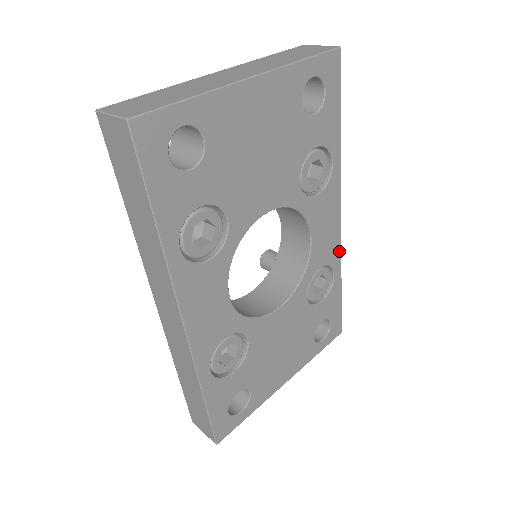
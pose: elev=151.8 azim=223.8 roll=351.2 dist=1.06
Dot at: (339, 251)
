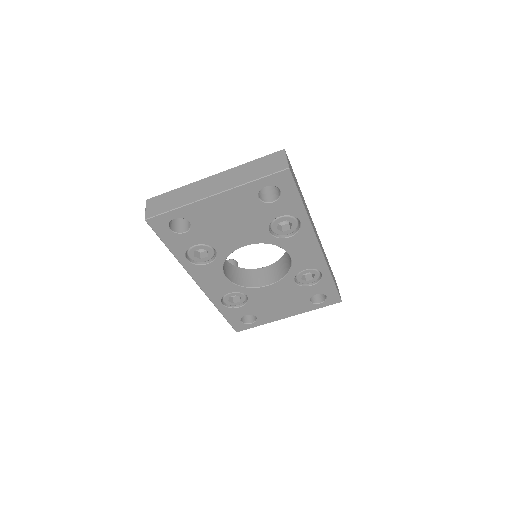
Dot at: (324, 262)
